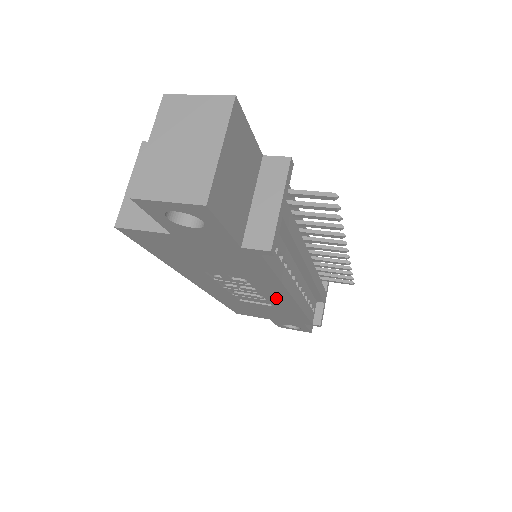
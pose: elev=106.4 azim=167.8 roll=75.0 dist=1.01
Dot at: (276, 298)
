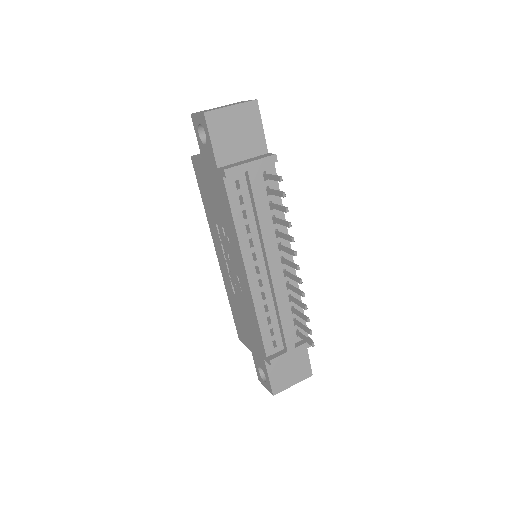
Dot at: (242, 276)
